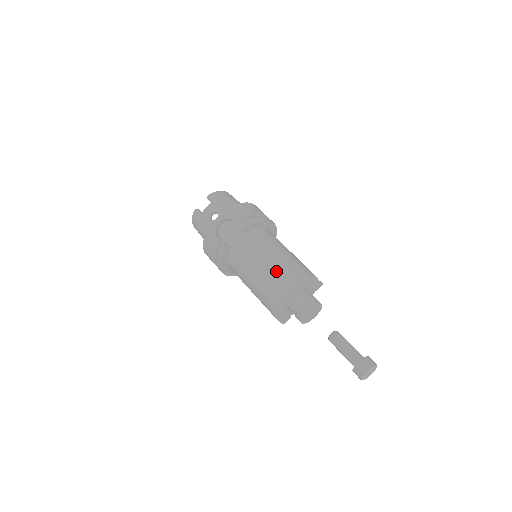
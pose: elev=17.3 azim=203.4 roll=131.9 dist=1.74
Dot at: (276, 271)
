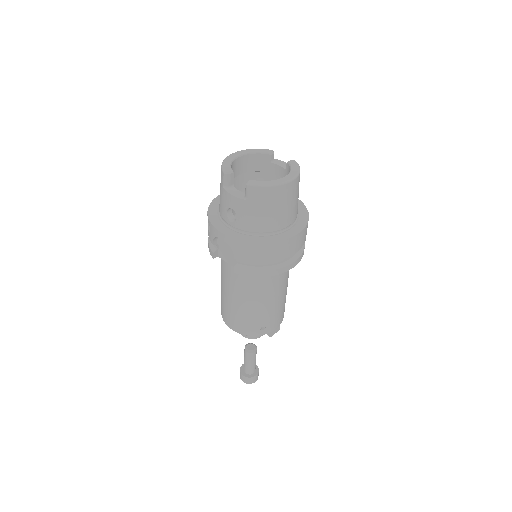
Dot at: (236, 314)
